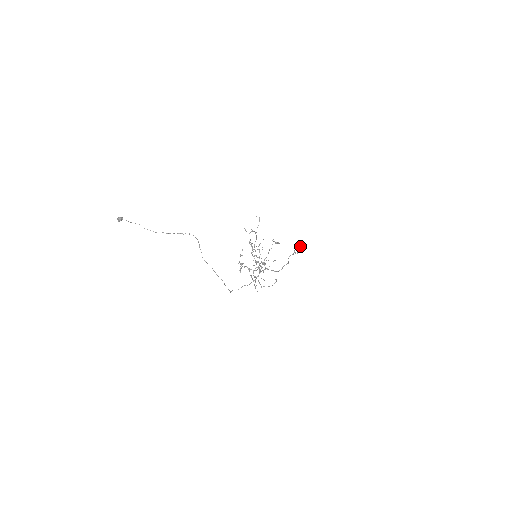
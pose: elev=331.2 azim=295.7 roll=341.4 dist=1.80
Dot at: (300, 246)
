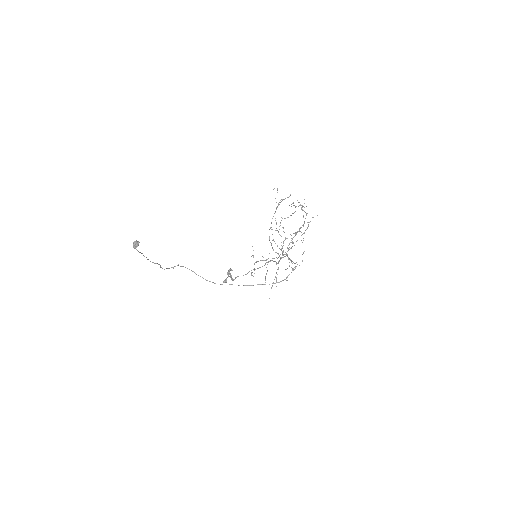
Dot at: occluded
